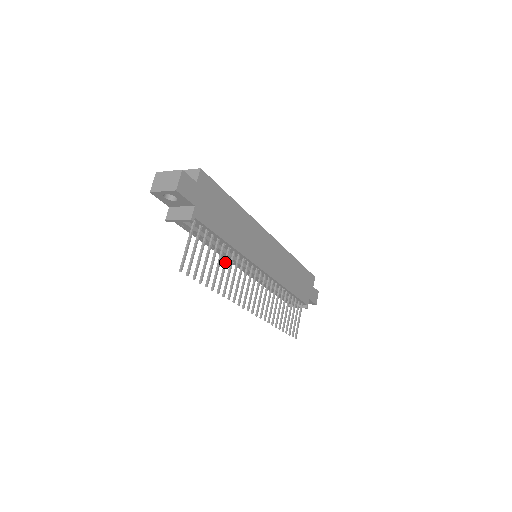
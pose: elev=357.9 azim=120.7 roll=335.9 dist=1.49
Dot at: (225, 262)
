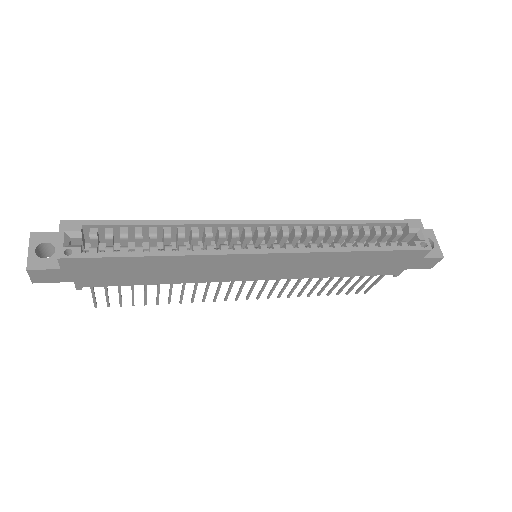
Dot at: occluded
